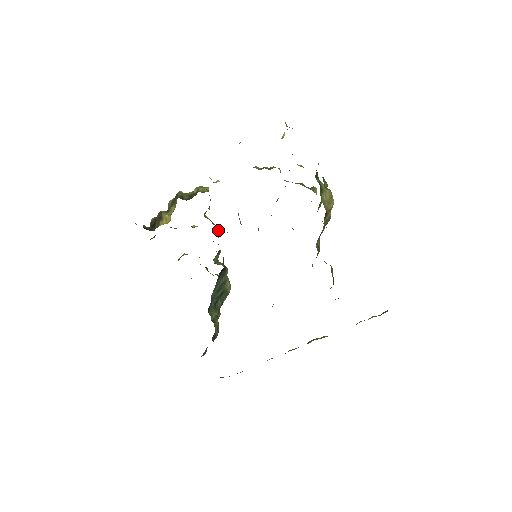
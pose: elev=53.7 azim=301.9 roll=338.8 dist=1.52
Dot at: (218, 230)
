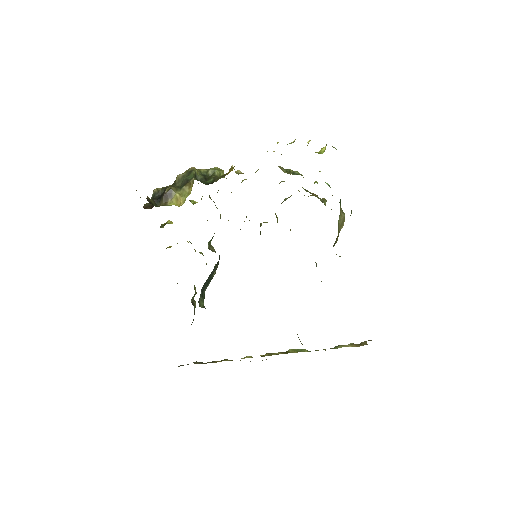
Dot at: (220, 215)
